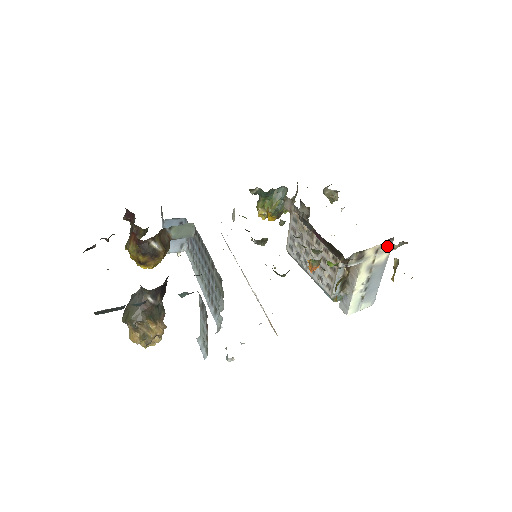
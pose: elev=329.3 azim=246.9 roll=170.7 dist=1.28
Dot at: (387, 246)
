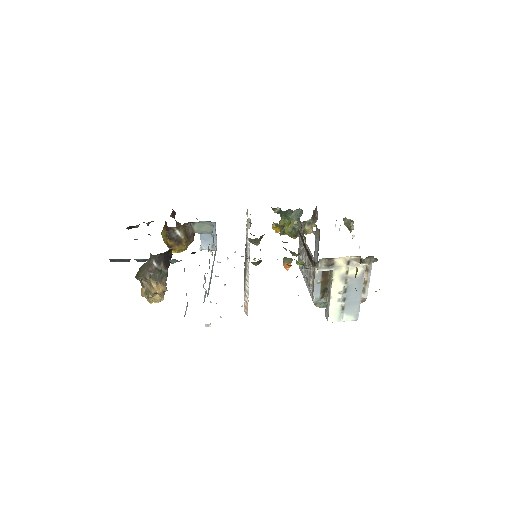
Dot at: (359, 260)
